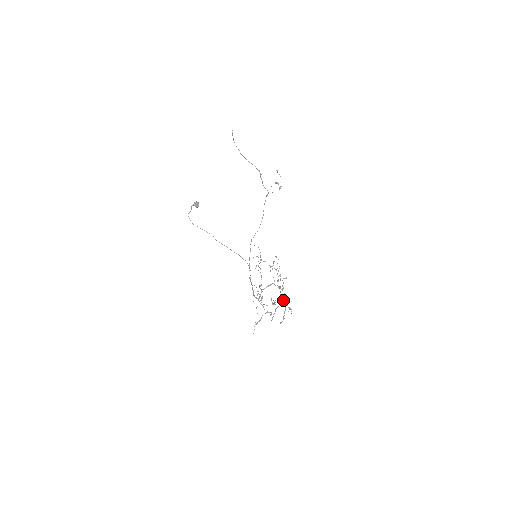
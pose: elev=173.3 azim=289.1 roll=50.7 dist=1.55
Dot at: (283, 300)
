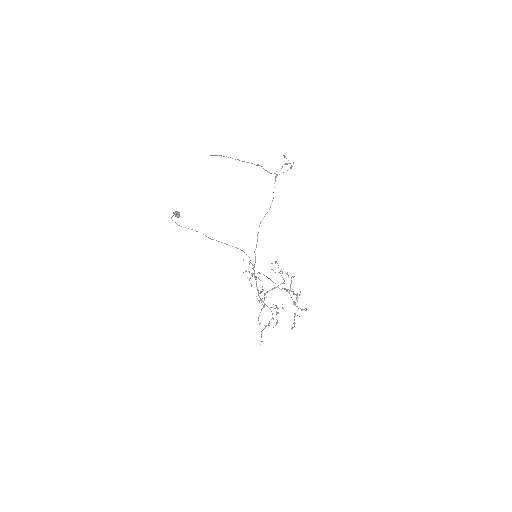
Dot at: (297, 295)
